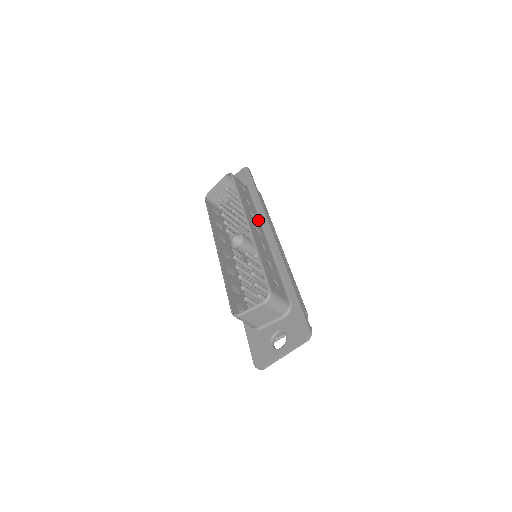
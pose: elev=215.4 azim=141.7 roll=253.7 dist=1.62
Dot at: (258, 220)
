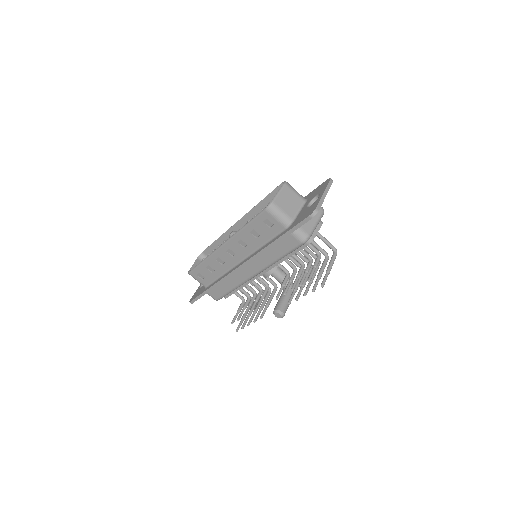
Dot at: occluded
